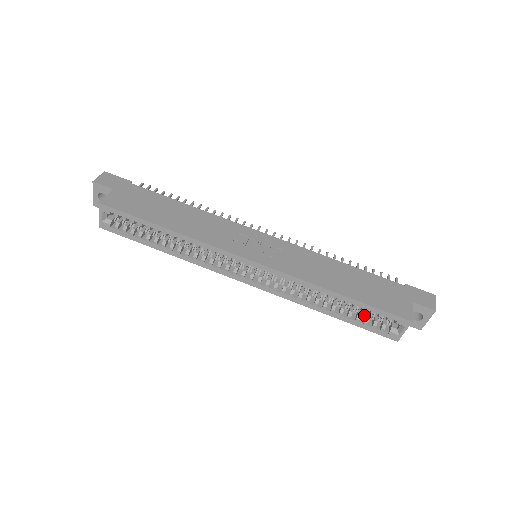
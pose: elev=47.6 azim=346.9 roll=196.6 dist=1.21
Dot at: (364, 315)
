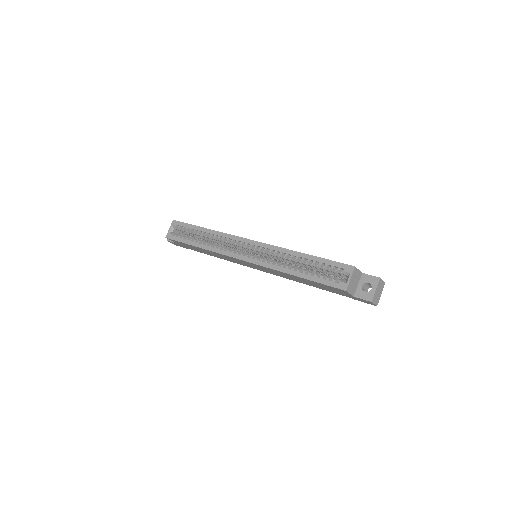
Dot at: occluded
